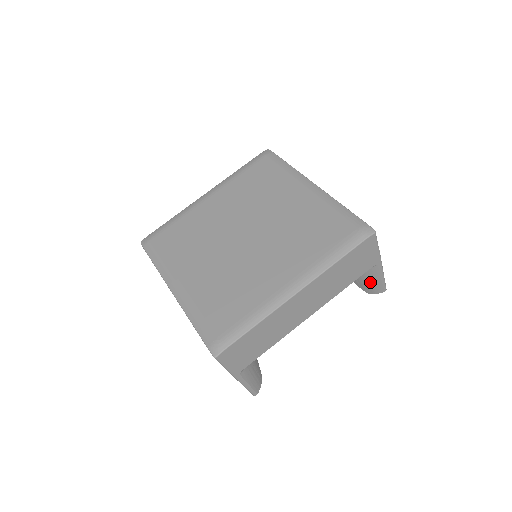
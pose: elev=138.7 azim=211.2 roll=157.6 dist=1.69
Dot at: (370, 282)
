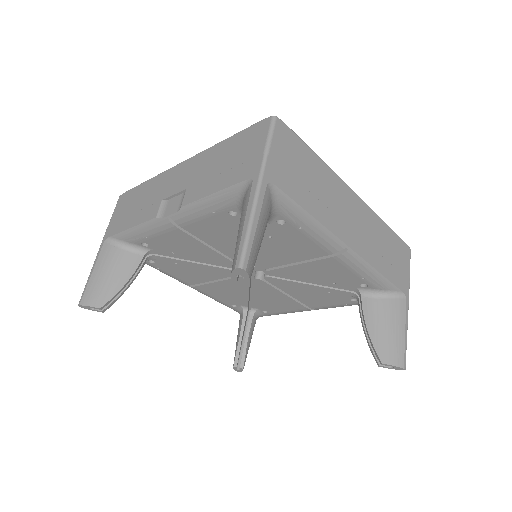
Dot at: (392, 330)
